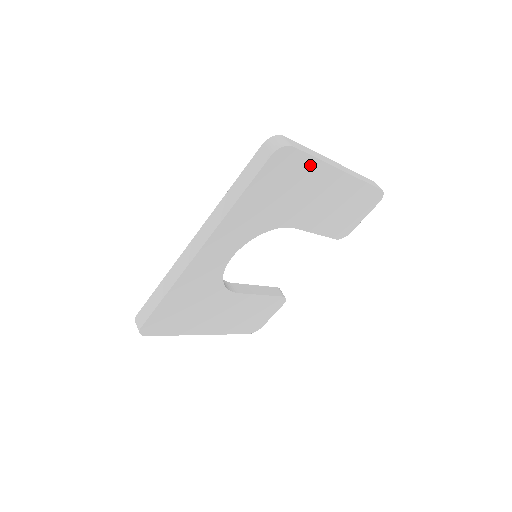
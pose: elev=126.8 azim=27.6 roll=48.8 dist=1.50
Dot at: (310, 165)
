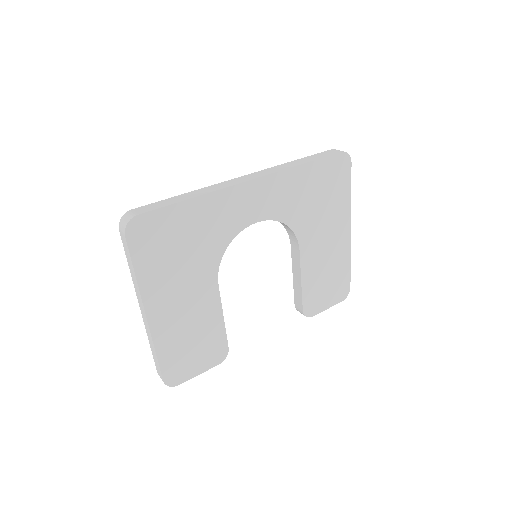
Dot at: (345, 194)
